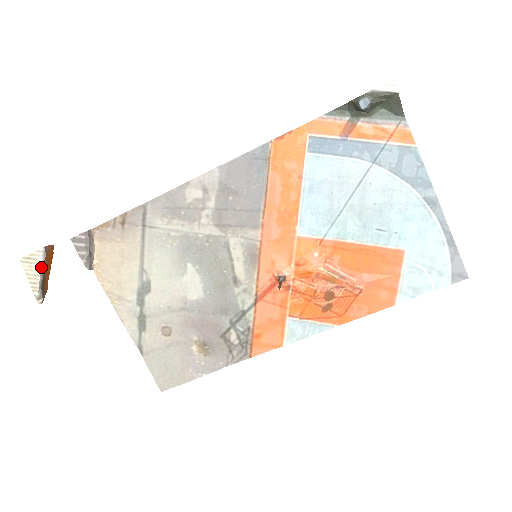
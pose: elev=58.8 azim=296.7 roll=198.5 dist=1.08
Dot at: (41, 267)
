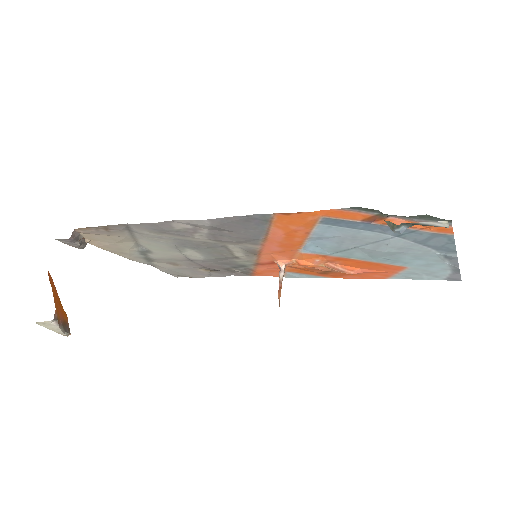
Dot at: (58, 326)
